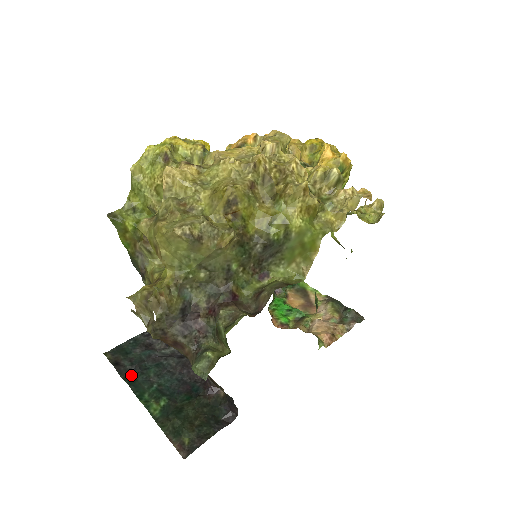
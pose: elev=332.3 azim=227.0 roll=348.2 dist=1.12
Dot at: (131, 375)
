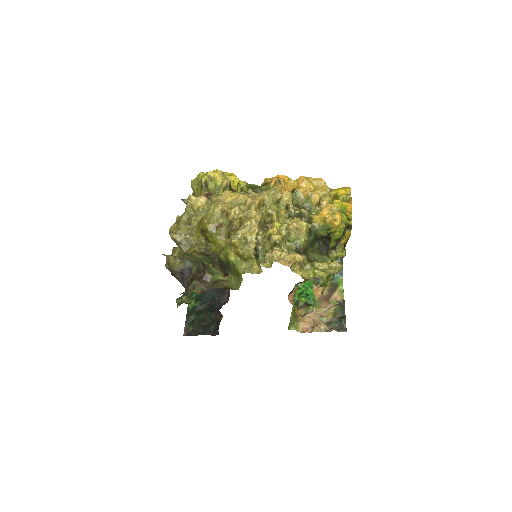
Dot at: occluded
